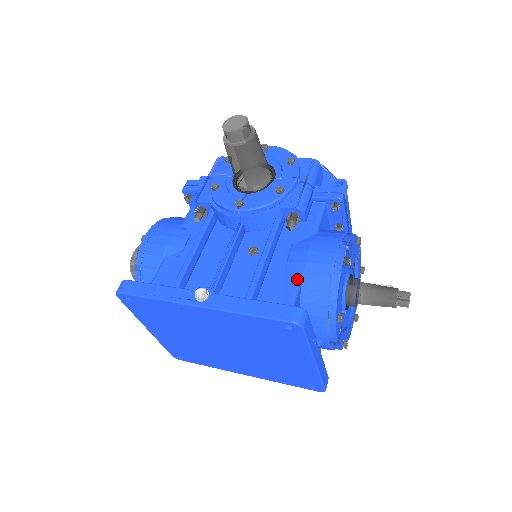
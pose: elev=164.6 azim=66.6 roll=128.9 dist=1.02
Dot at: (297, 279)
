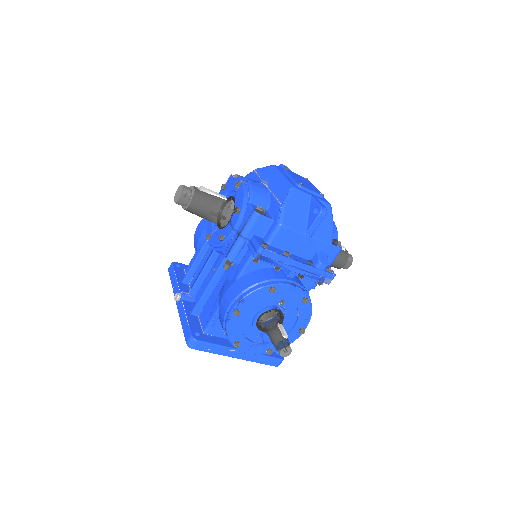
Dot at: (216, 309)
